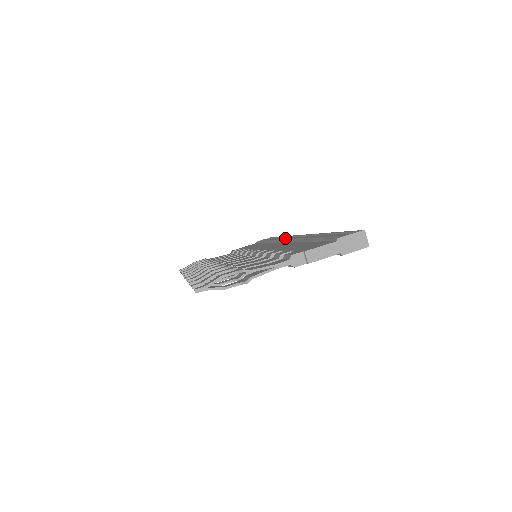
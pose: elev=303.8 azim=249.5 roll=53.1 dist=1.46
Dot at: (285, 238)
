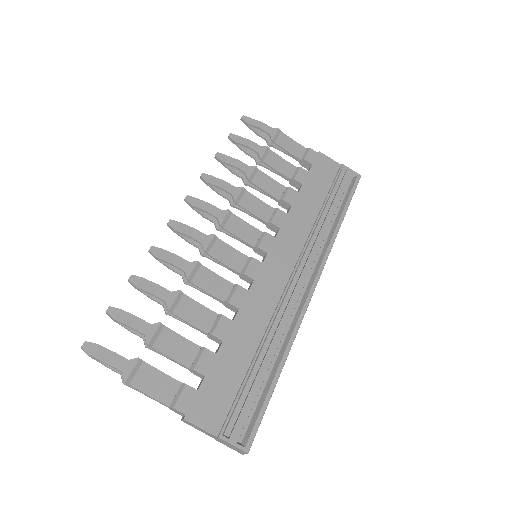
Dot at: (313, 254)
